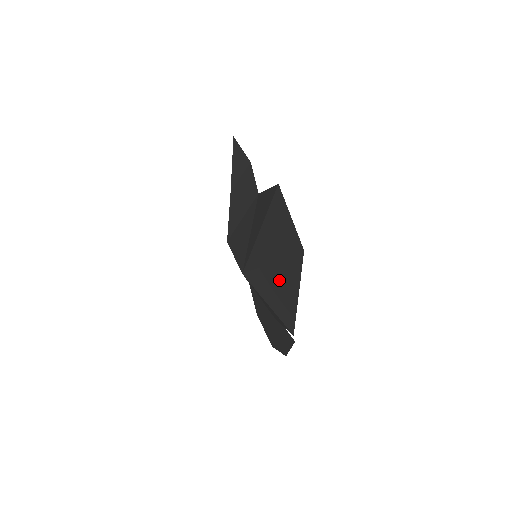
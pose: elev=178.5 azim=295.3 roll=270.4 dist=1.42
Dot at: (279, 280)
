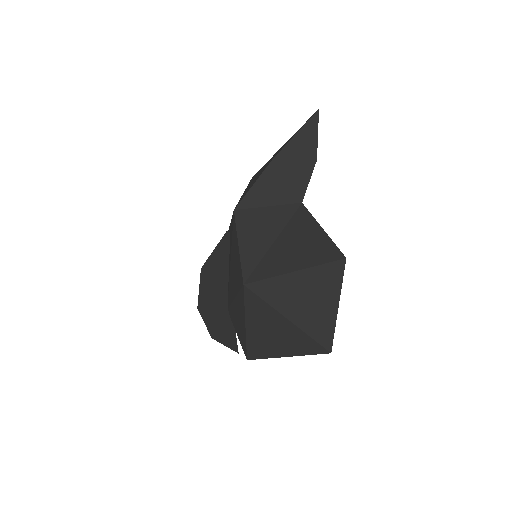
Dot at: (280, 332)
